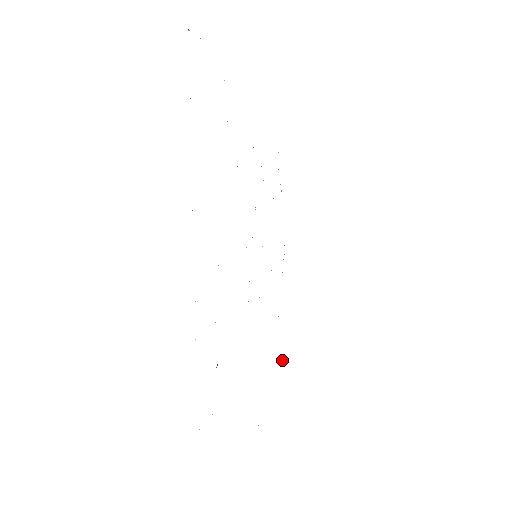
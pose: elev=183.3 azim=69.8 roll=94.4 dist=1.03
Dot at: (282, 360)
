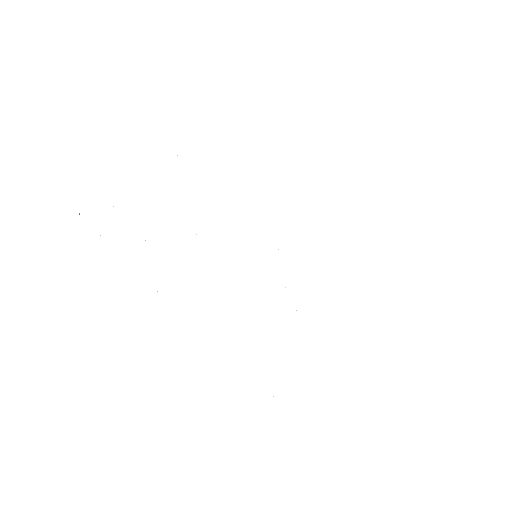
Dot at: occluded
